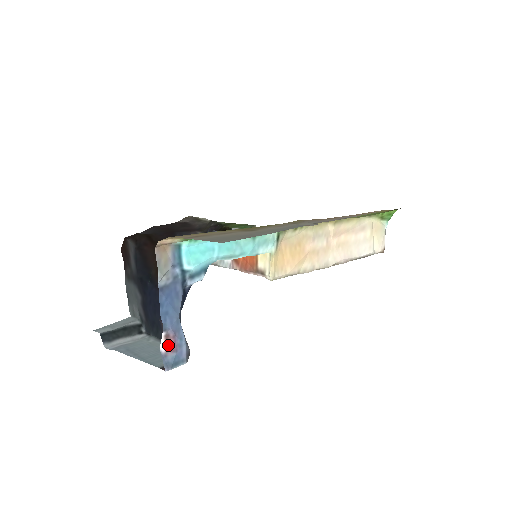
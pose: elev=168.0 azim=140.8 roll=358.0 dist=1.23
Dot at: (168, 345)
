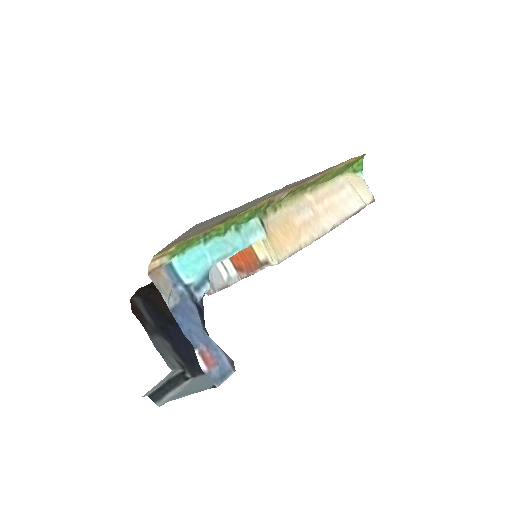
Dot at: (207, 361)
